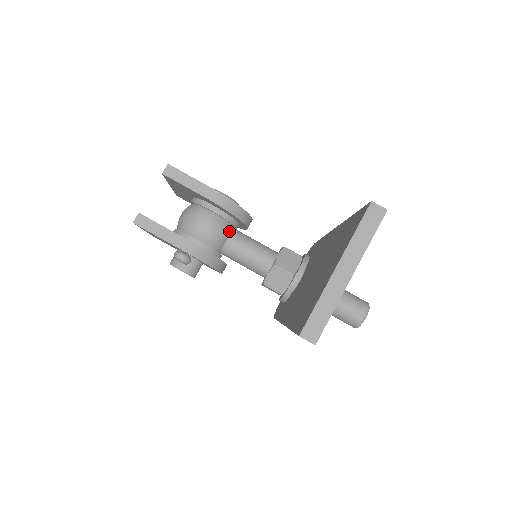
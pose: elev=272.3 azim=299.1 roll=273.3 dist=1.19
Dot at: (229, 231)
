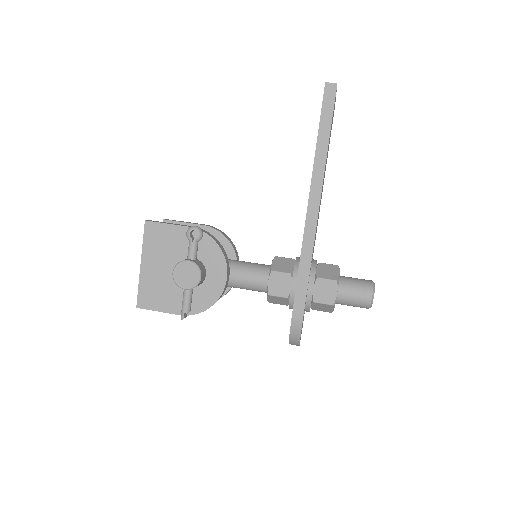
Dot at: occluded
